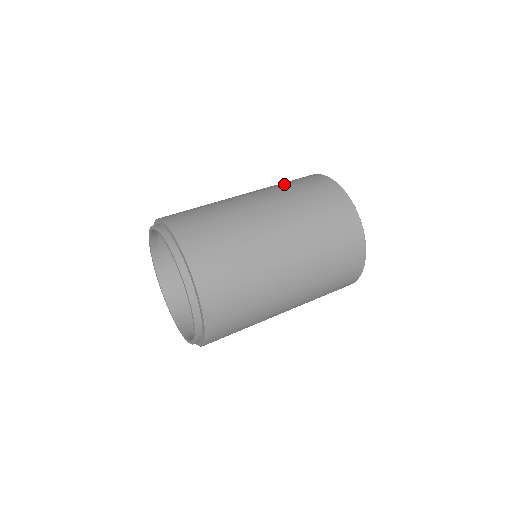
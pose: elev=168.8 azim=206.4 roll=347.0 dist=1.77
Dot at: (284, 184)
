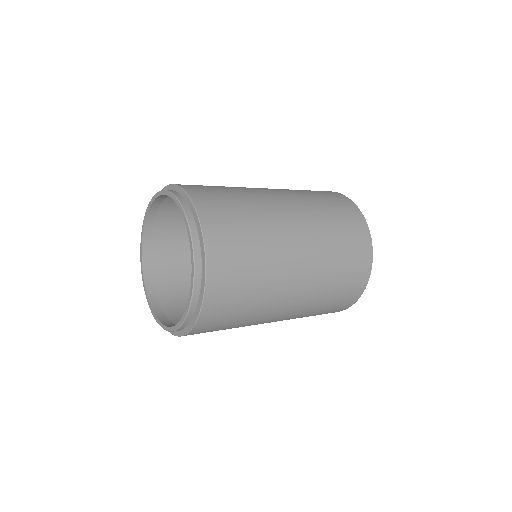
Dot at: (323, 206)
